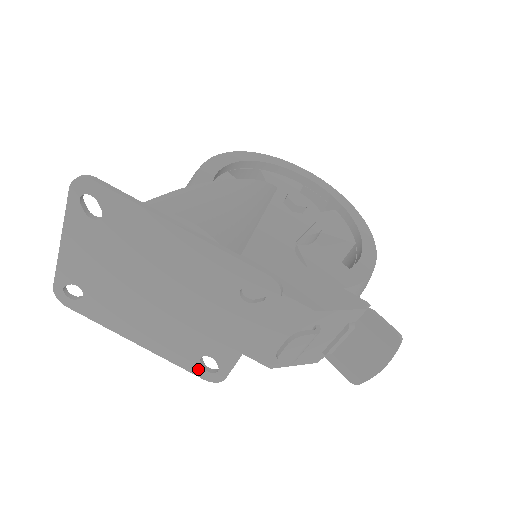
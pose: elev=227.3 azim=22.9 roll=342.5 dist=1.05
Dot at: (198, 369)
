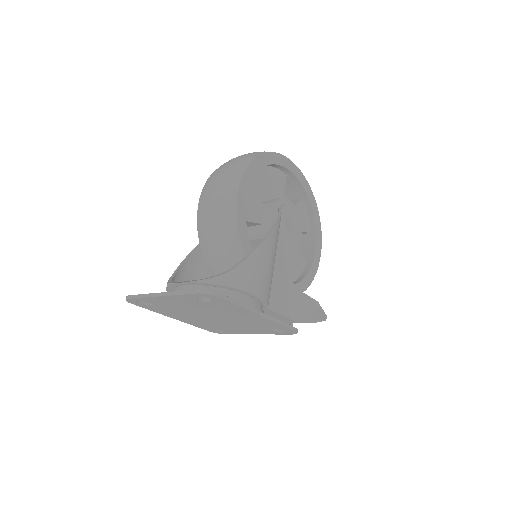
Dot at: (210, 330)
